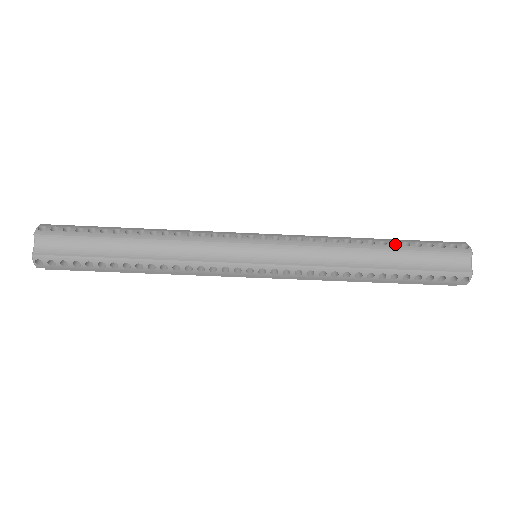
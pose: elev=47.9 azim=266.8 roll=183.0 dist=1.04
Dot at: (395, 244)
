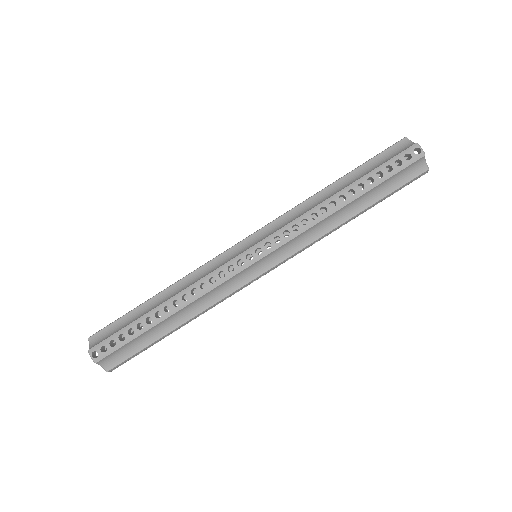
Dot at: occluded
